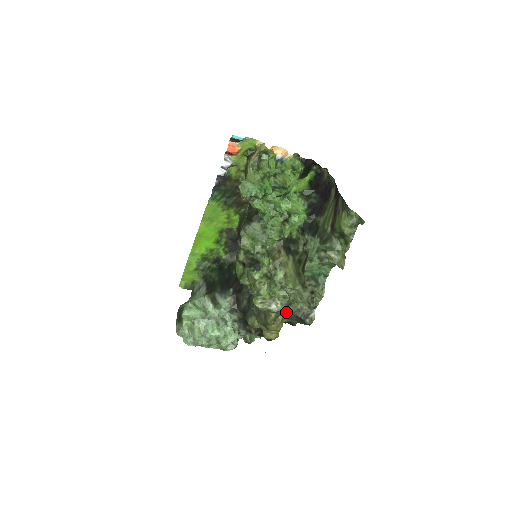
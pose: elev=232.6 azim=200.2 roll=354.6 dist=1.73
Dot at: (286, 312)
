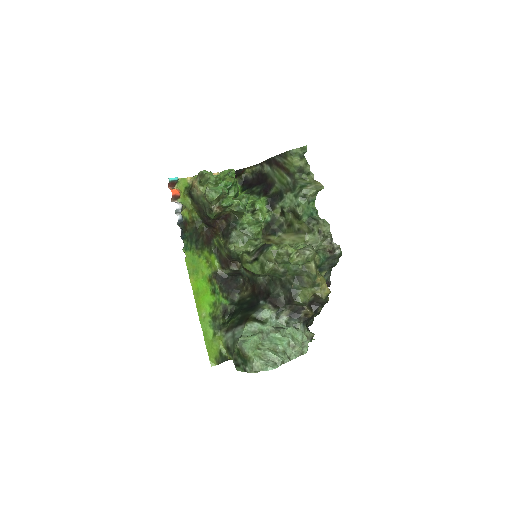
Dot at: (318, 256)
